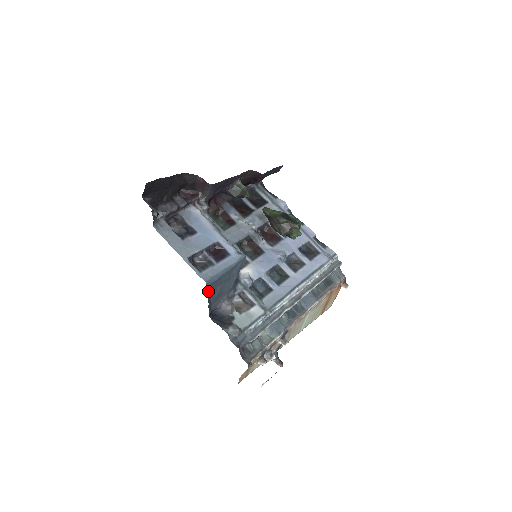
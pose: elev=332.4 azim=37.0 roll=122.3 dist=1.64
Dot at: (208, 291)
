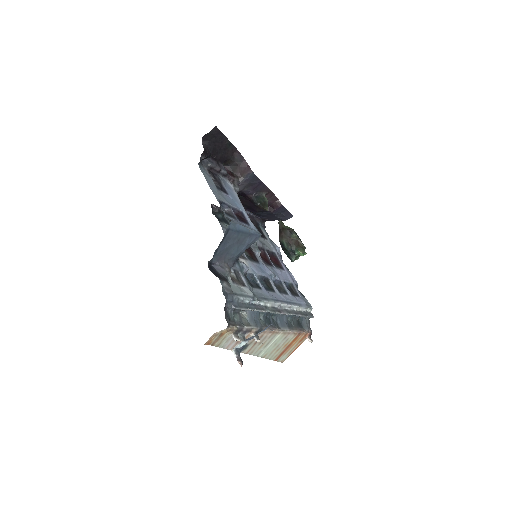
Dot at: (225, 234)
